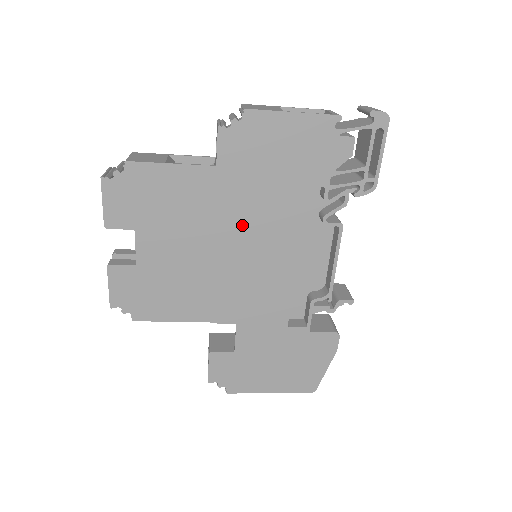
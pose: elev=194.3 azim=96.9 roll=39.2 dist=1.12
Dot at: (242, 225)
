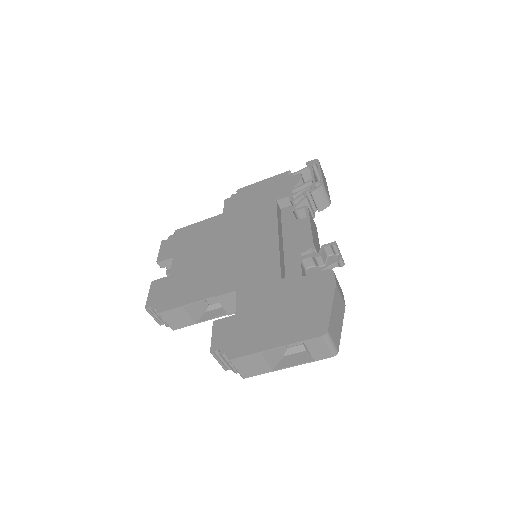
Dot at: (239, 231)
